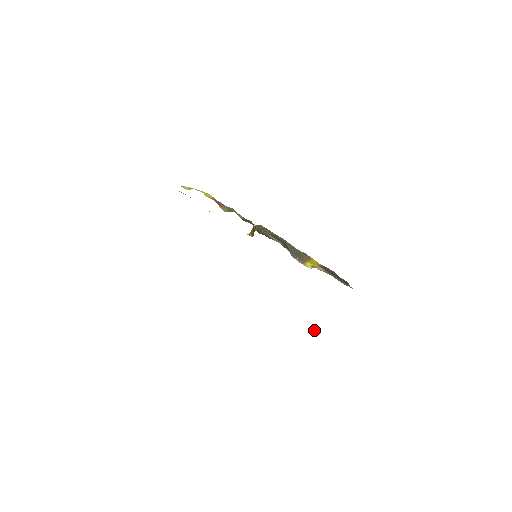
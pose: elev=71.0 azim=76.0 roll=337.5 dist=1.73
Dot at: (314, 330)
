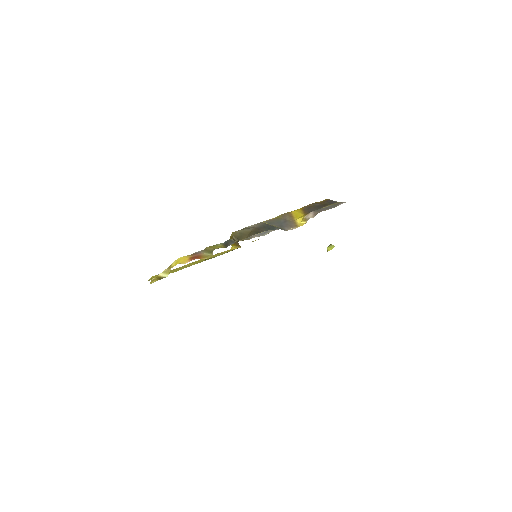
Dot at: (329, 249)
